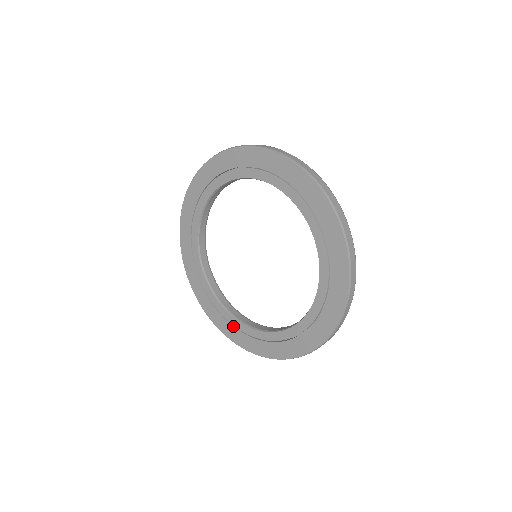
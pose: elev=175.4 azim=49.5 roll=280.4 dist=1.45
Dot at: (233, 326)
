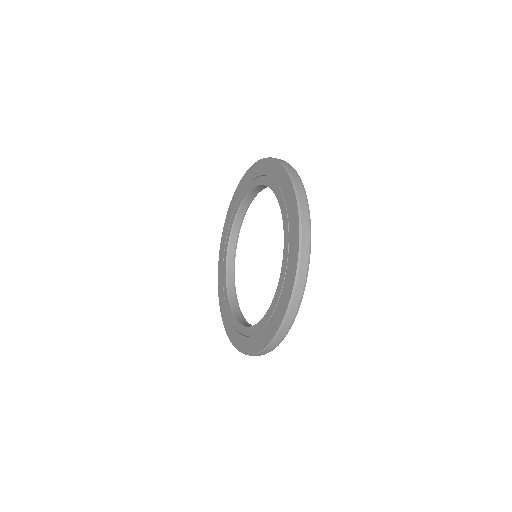
Dot at: (228, 314)
